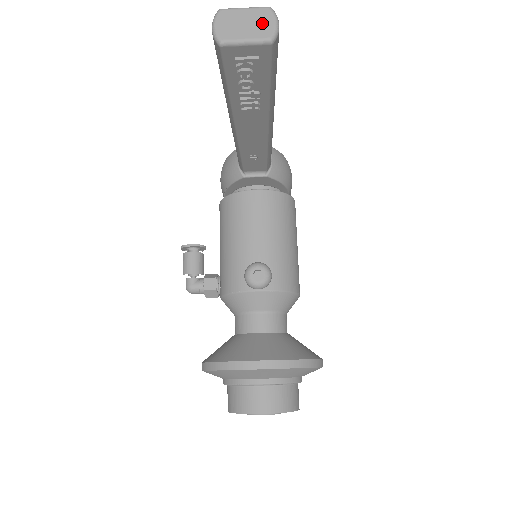
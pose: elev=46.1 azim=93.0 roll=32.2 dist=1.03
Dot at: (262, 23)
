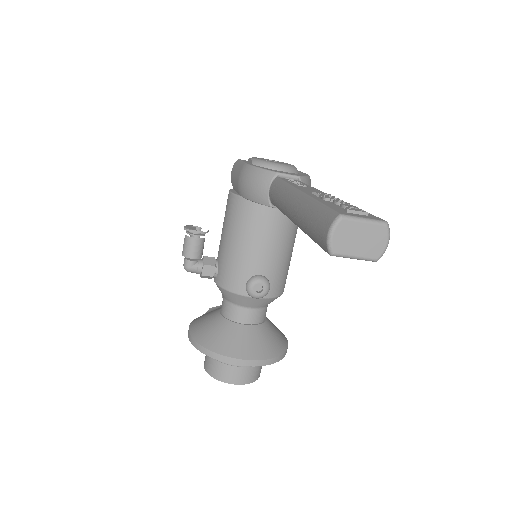
Dot at: (375, 242)
